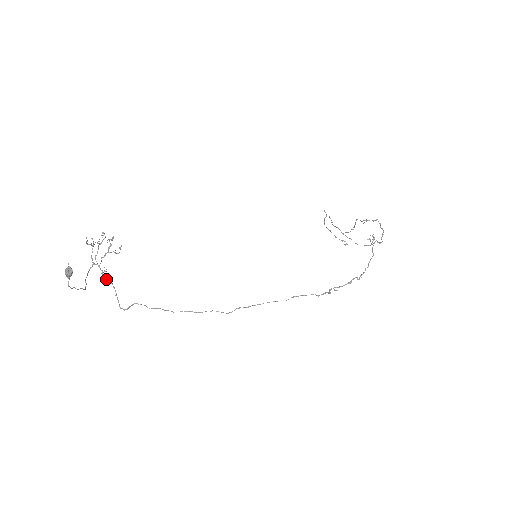
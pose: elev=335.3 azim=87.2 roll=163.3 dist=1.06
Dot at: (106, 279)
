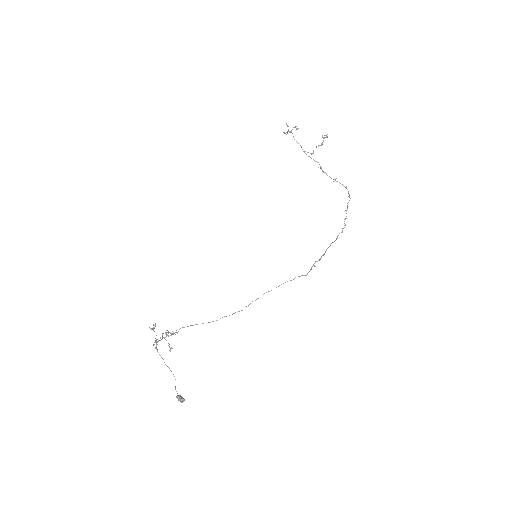
Dot at: (169, 344)
